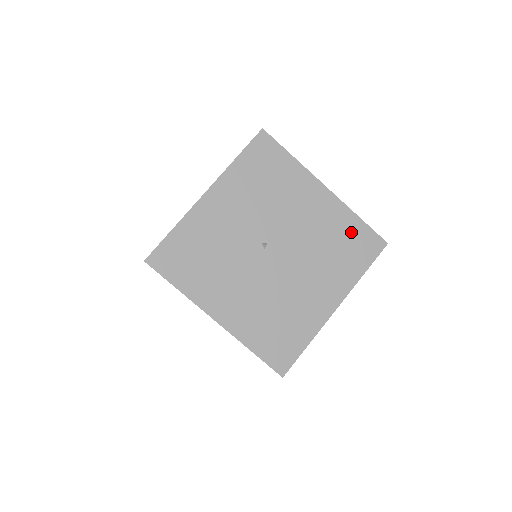
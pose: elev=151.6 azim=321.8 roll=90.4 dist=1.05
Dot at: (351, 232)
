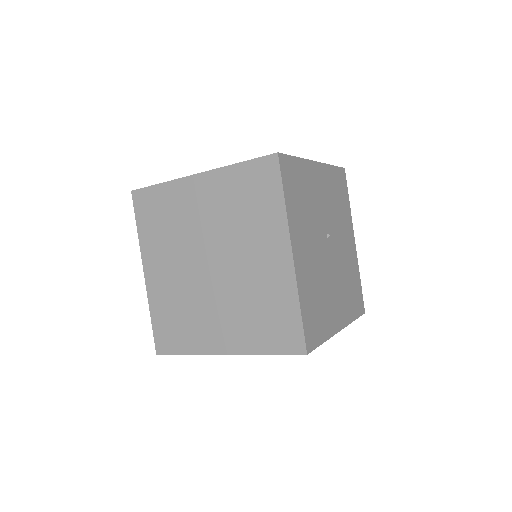
Dot at: (356, 284)
